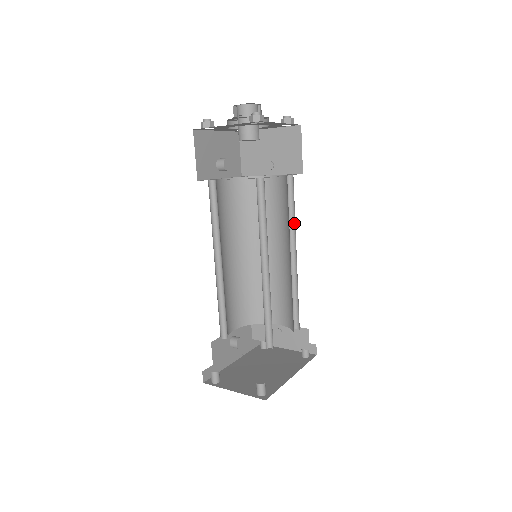
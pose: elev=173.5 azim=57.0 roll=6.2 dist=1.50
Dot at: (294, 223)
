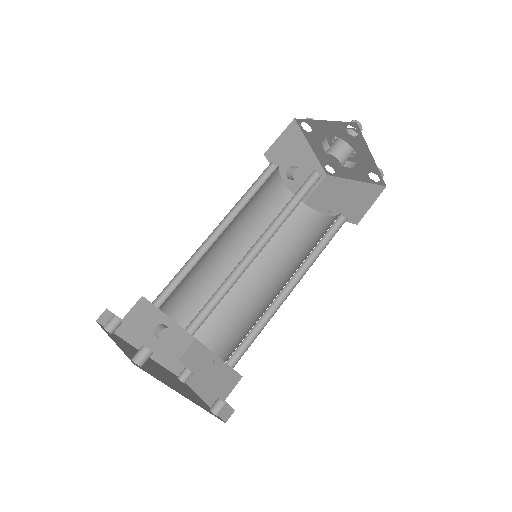
Dot at: (315, 260)
